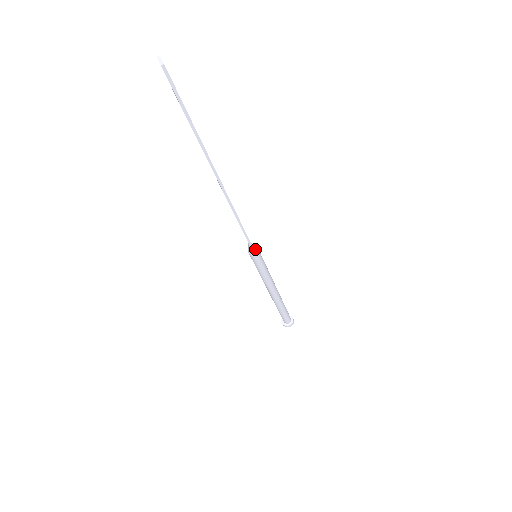
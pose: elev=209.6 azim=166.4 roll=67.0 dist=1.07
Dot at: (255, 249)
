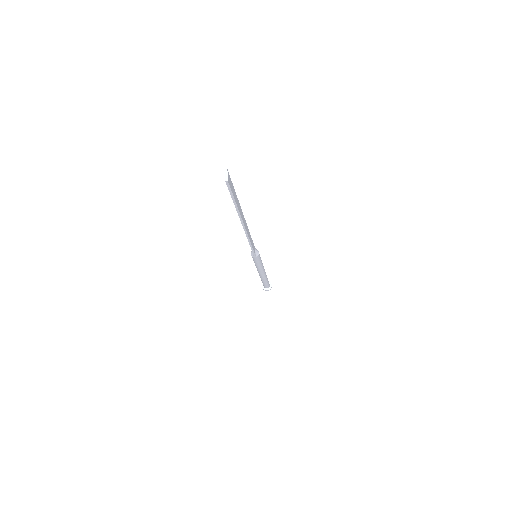
Dot at: (256, 255)
